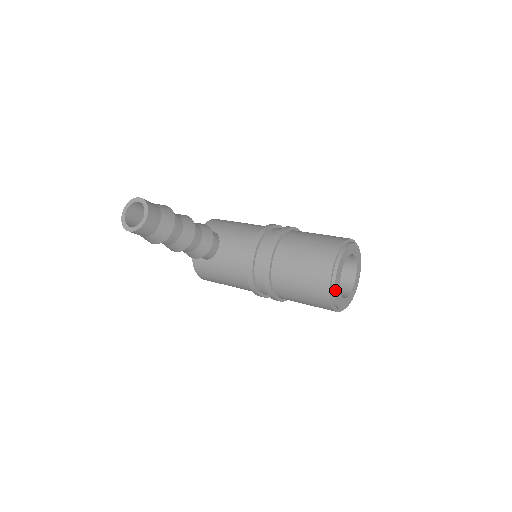
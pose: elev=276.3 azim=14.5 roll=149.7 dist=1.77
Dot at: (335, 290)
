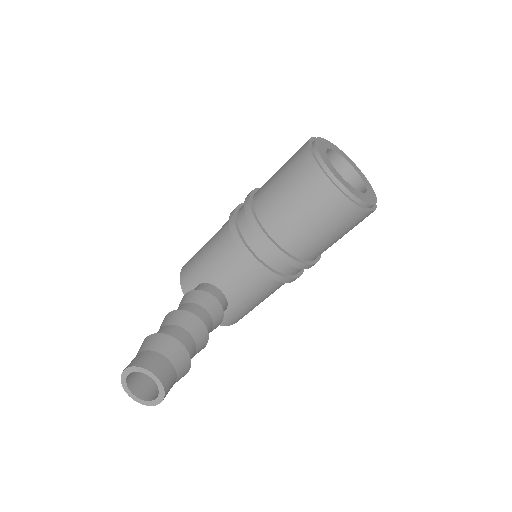
Dot at: (359, 199)
